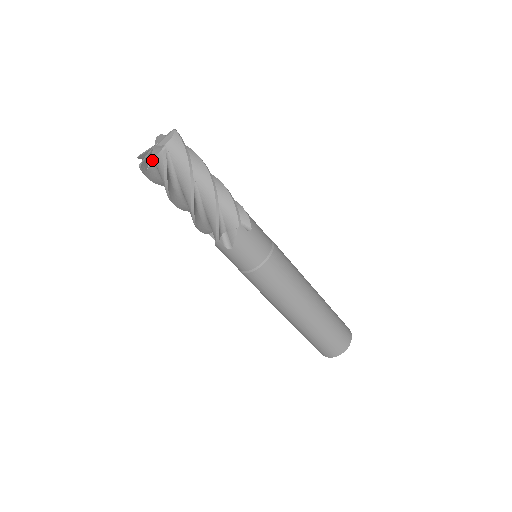
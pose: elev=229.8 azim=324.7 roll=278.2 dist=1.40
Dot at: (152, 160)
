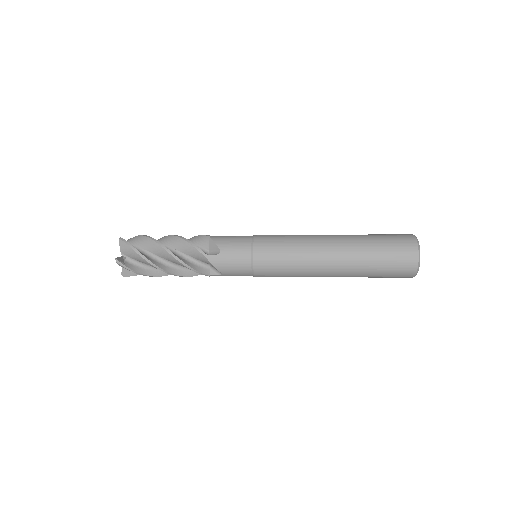
Dot at: occluded
